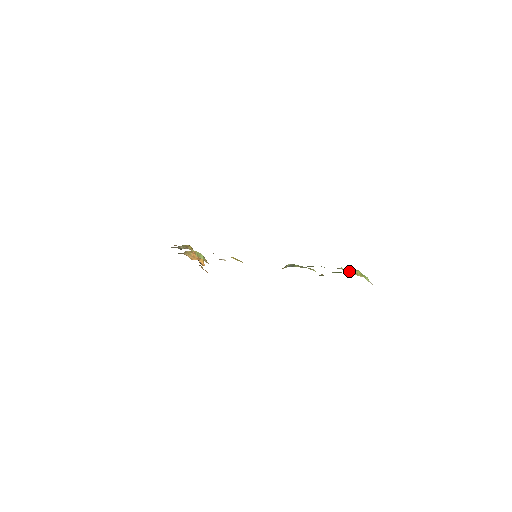
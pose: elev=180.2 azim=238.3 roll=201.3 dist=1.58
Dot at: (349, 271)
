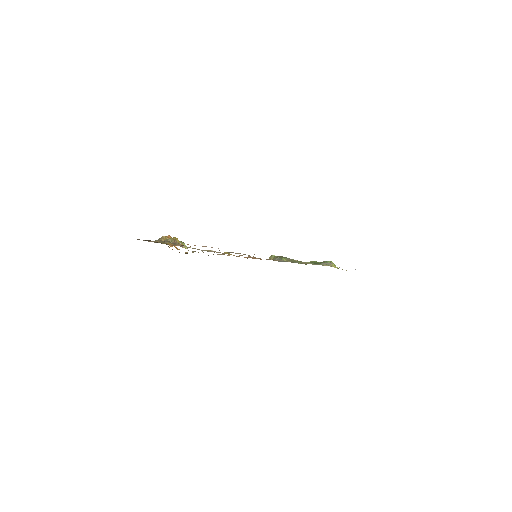
Dot at: occluded
